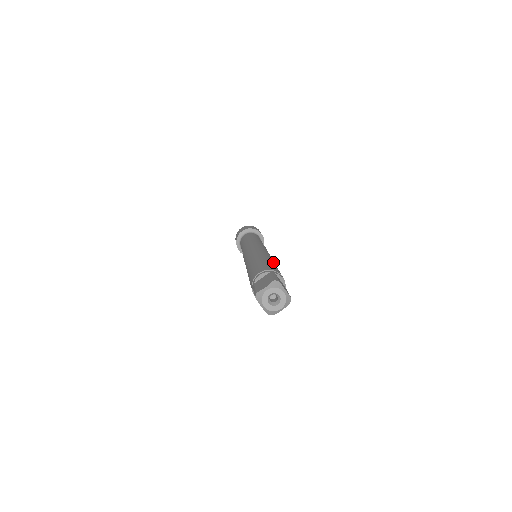
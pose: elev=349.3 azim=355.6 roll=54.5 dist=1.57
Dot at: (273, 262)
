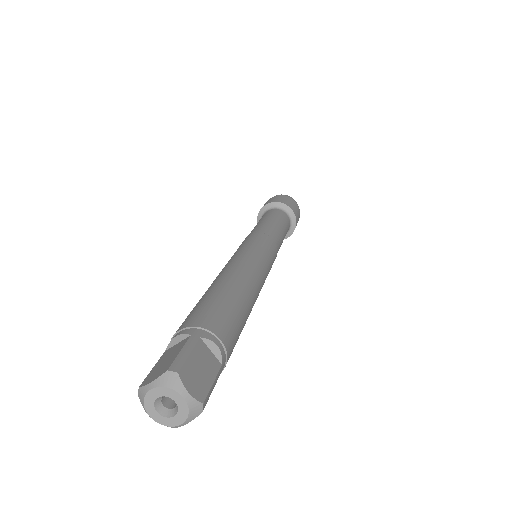
Dot at: (240, 292)
